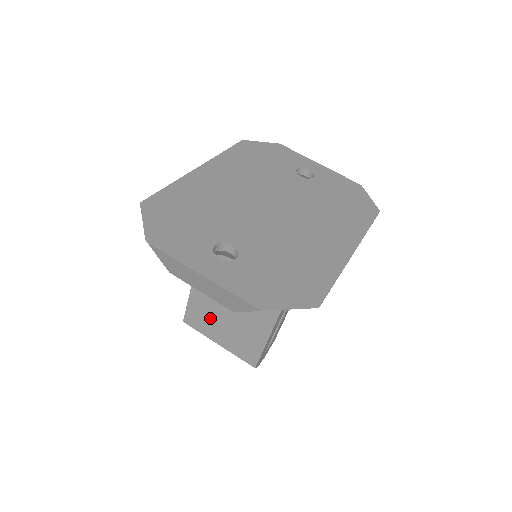
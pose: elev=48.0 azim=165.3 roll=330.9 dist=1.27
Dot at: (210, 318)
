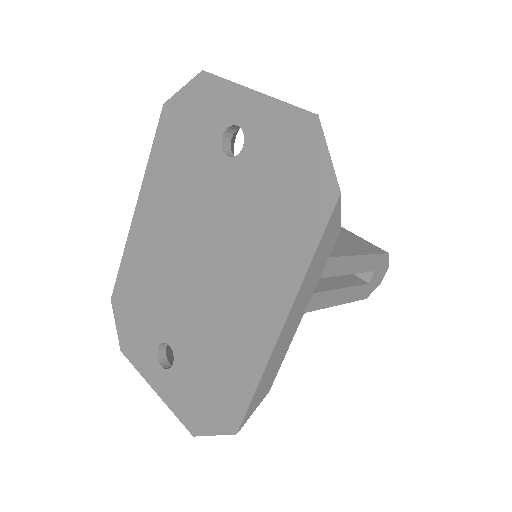
Dot at: occluded
